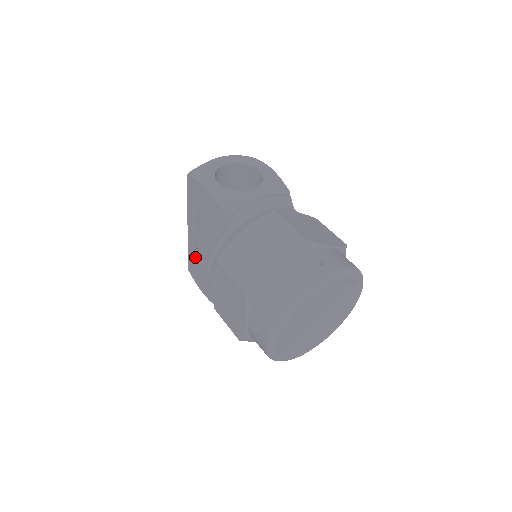
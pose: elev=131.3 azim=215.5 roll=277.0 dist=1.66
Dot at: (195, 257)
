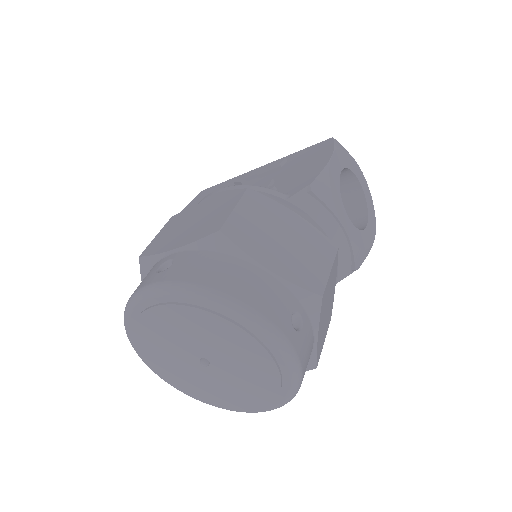
Dot at: occluded
